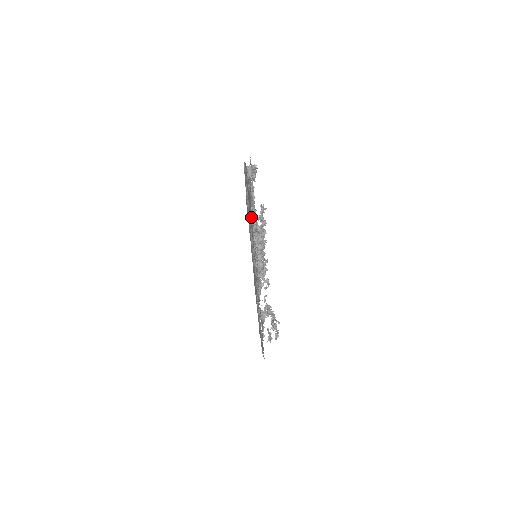
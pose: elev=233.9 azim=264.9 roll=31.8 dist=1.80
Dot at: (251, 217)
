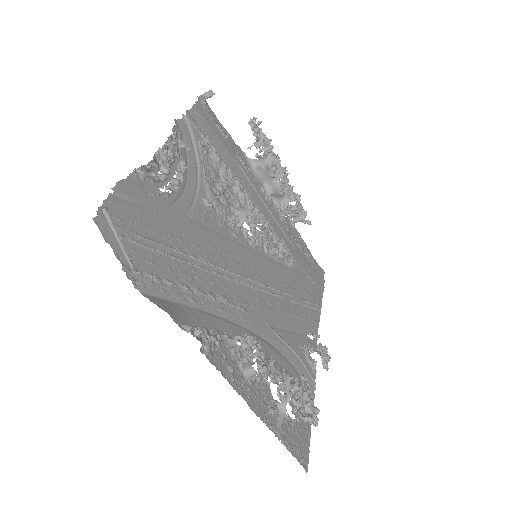
Dot at: (214, 210)
